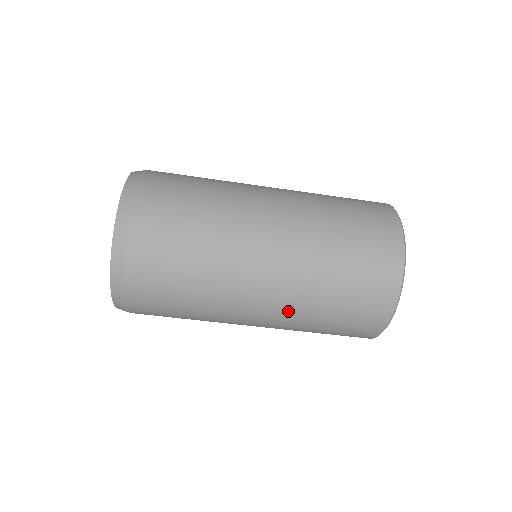
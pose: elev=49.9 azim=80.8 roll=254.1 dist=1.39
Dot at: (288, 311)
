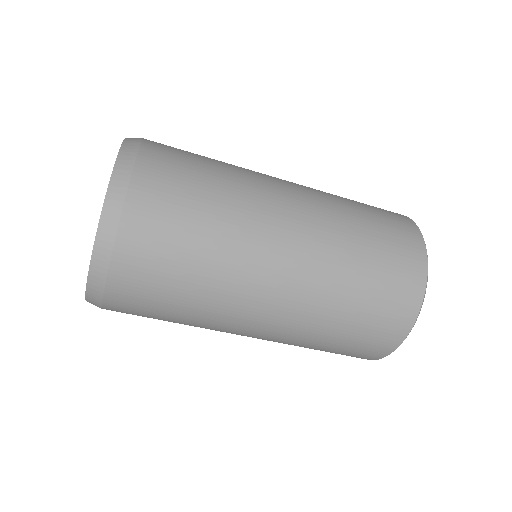
Dot at: (284, 338)
